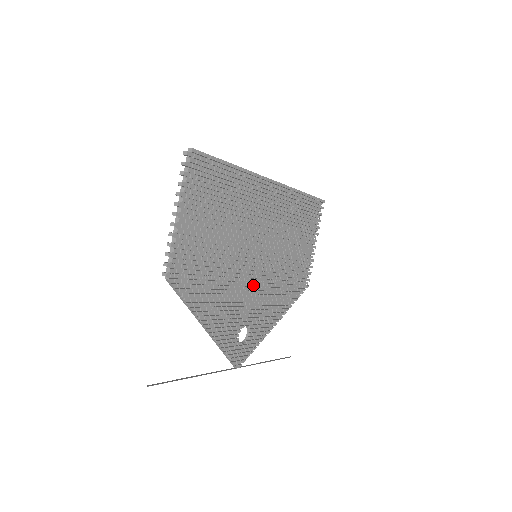
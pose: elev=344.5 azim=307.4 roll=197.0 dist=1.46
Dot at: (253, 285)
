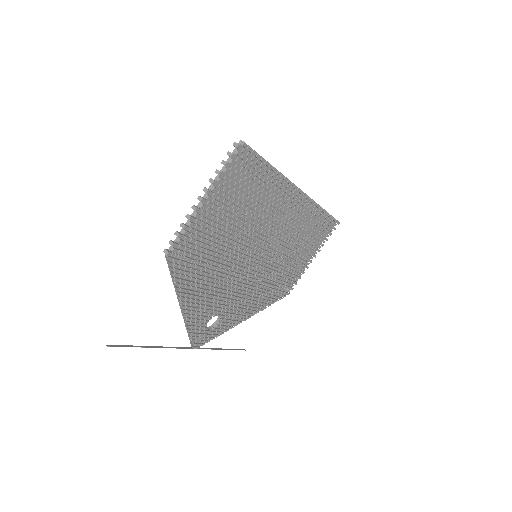
Dot at: (241, 281)
